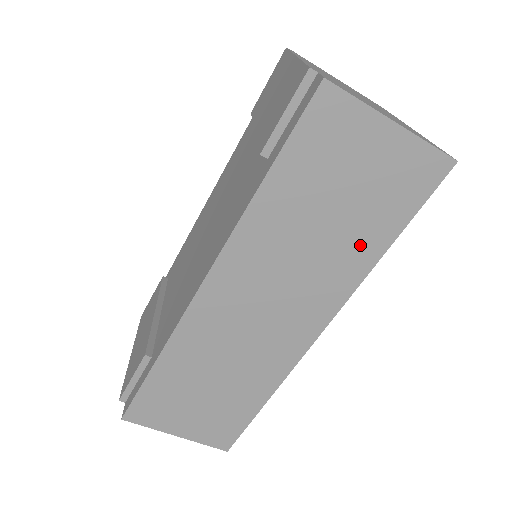
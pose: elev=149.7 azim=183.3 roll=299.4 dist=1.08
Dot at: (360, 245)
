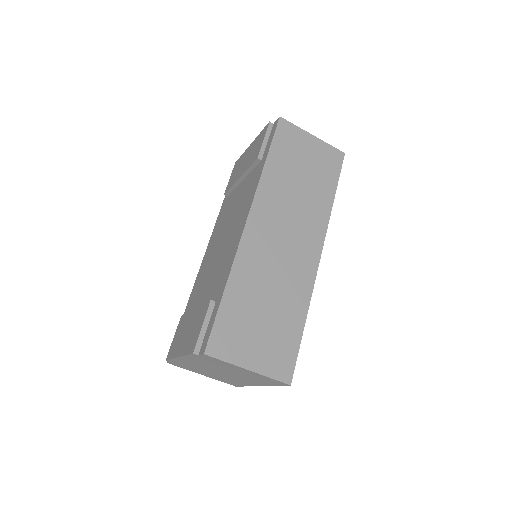
Dot at: (321, 195)
